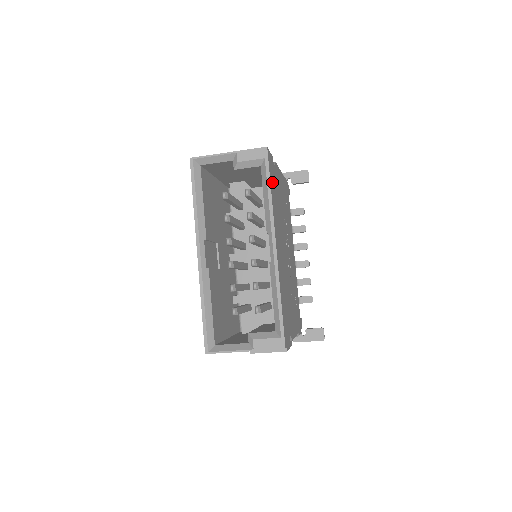
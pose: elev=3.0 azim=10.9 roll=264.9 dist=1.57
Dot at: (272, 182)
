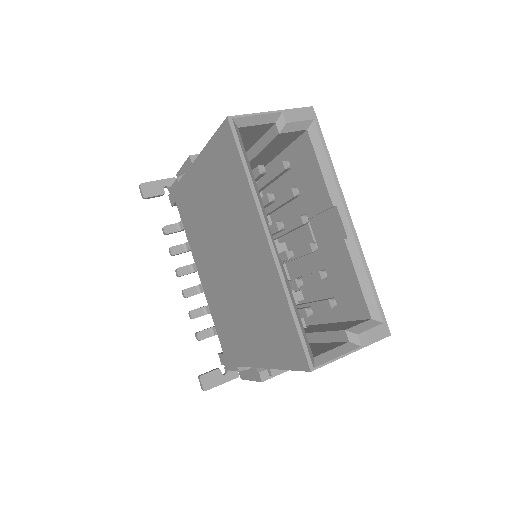
Dot at: occluded
